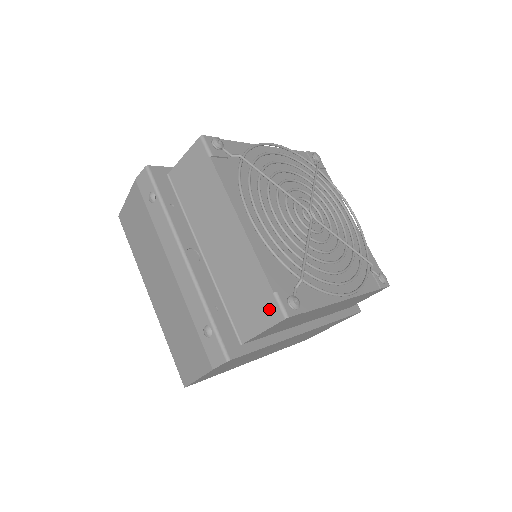
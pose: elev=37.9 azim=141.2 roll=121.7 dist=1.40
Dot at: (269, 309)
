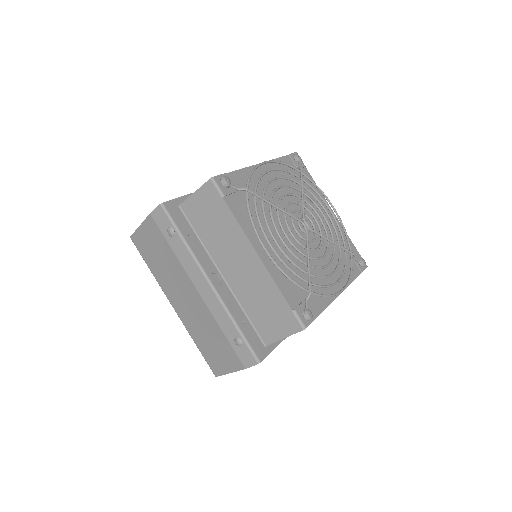
Dot at: (289, 322)
